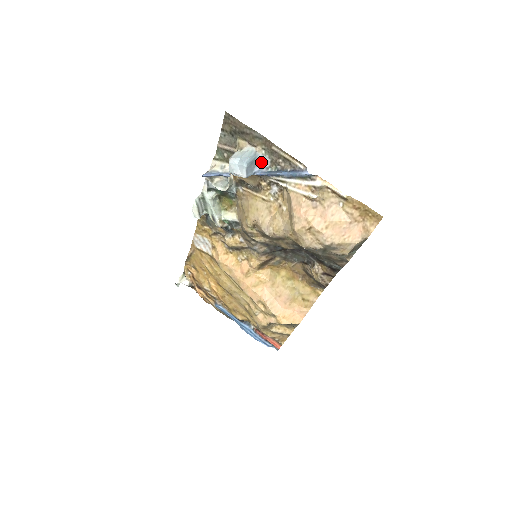
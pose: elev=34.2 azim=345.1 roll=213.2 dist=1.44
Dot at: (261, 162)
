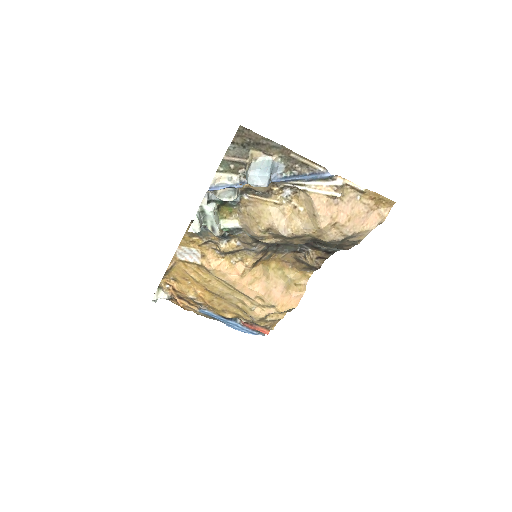
Dot at: (276, 169)
